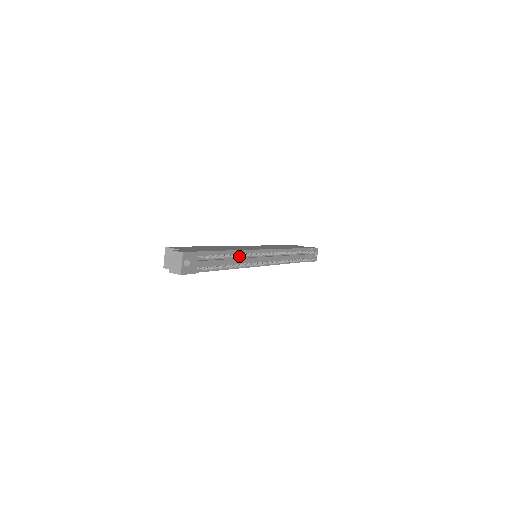
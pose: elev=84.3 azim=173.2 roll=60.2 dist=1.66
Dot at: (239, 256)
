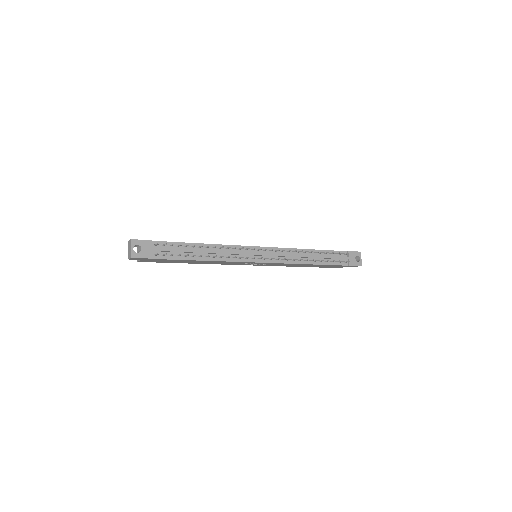
Dot at: (216, 250)
